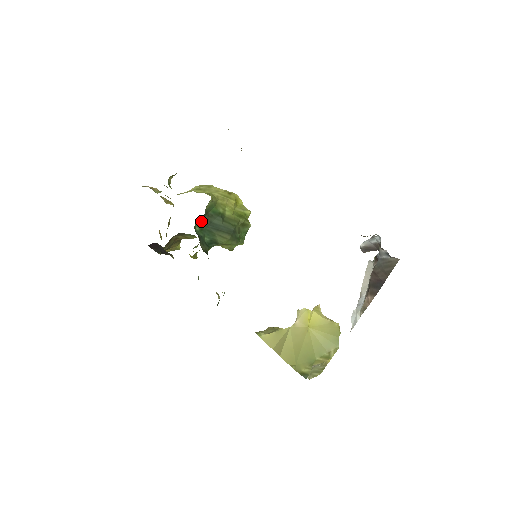
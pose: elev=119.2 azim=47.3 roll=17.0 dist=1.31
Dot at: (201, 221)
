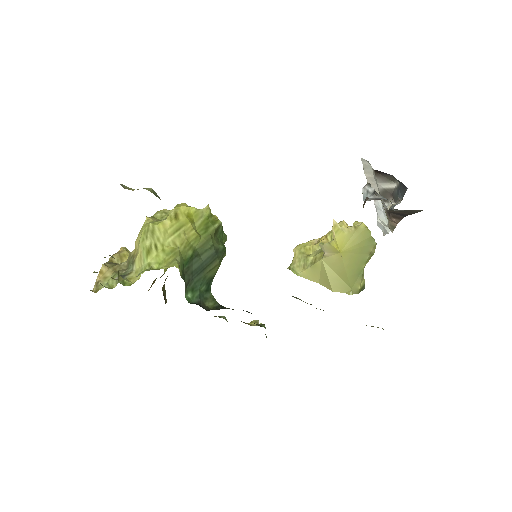
Dot at: (185, 285)
